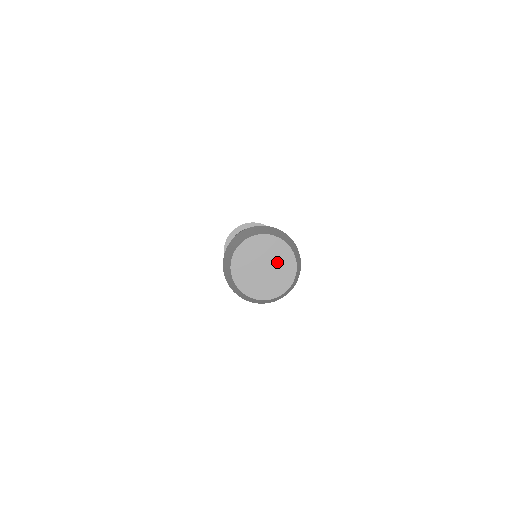
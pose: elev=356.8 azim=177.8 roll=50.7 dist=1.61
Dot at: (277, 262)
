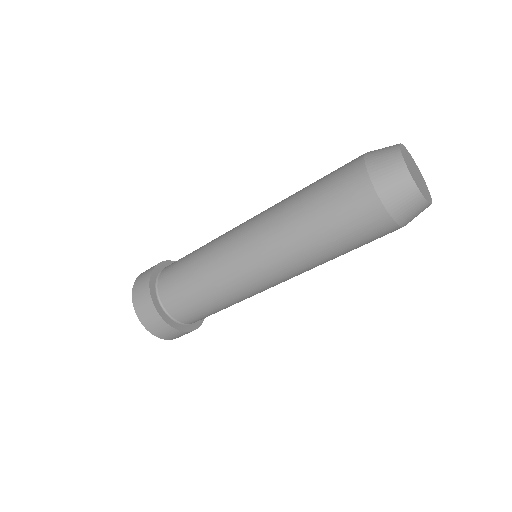
Dot at: (423, 185)
